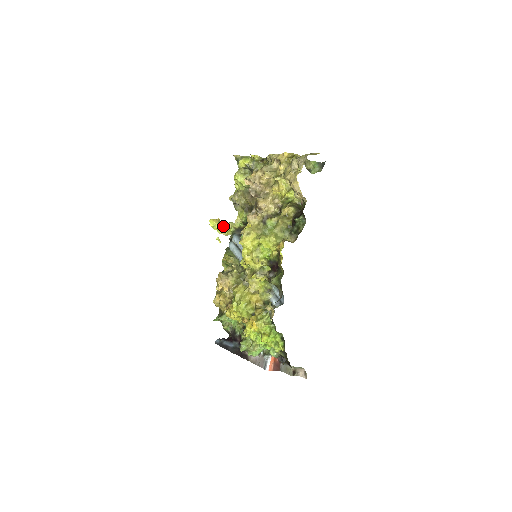
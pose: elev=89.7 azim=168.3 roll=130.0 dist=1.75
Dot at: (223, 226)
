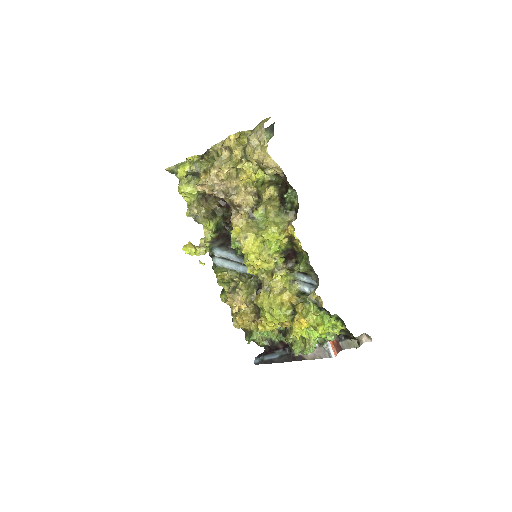
Dot at: (197, 247)
